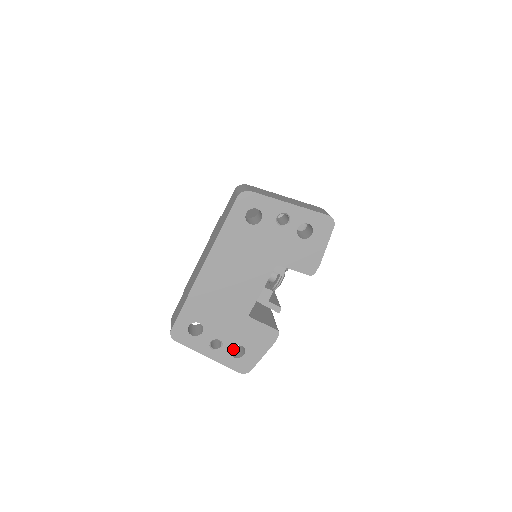
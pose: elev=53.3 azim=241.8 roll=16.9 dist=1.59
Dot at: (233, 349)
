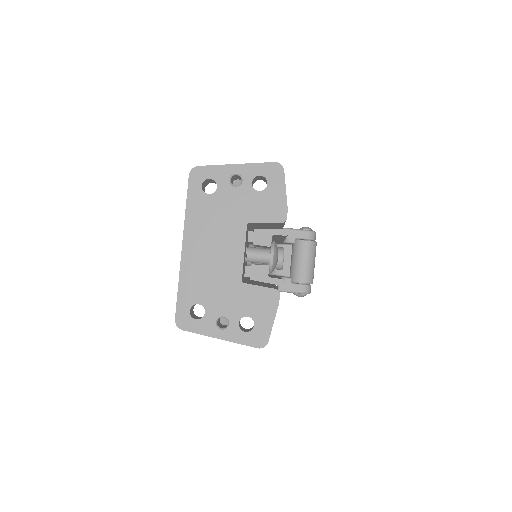
Dot at: (246, 329)
